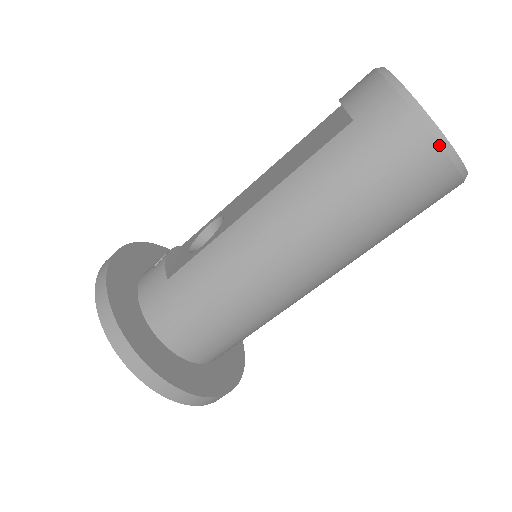
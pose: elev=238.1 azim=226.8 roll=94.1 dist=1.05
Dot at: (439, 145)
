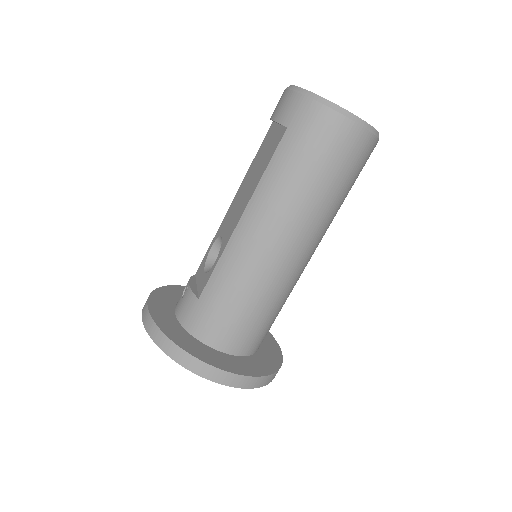
Dot at: (351, 120)
